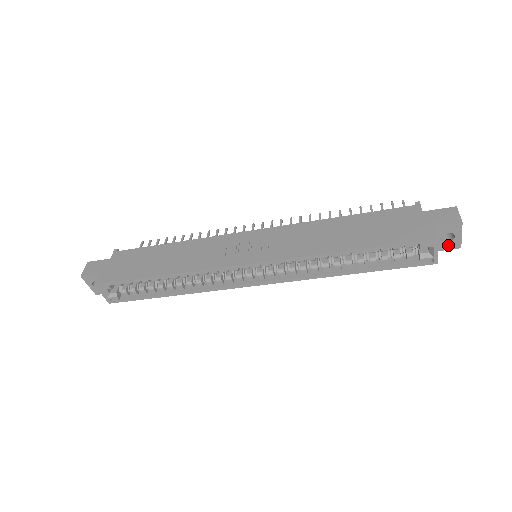
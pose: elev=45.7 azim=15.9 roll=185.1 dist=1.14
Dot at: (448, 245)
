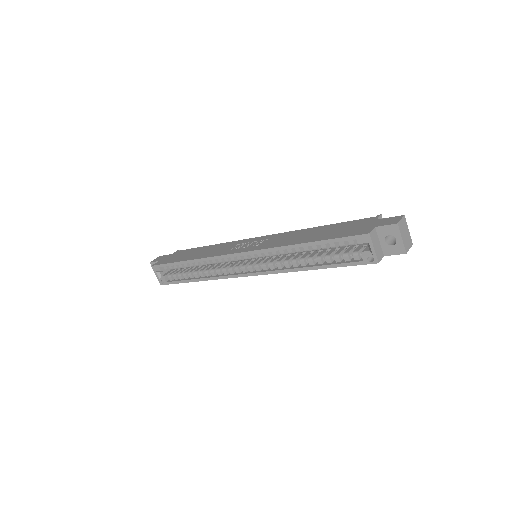
Dot at: (394, 249)
